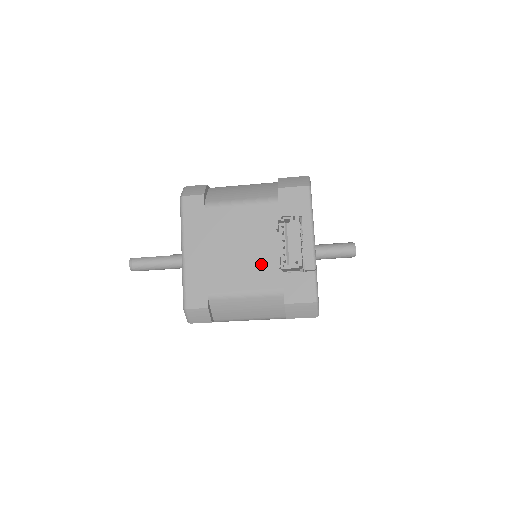
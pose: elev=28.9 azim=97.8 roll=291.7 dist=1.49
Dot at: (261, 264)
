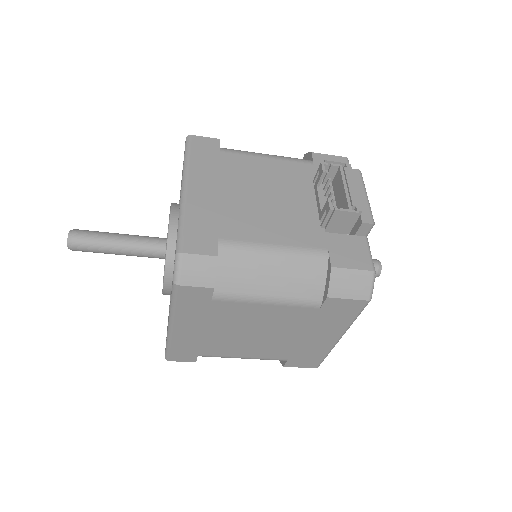
Dot at: (296, 218)
